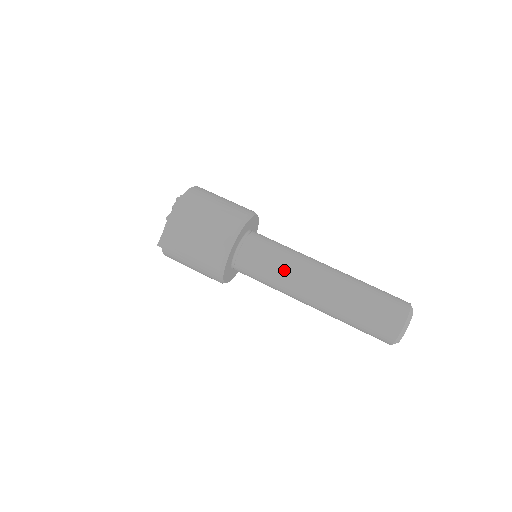
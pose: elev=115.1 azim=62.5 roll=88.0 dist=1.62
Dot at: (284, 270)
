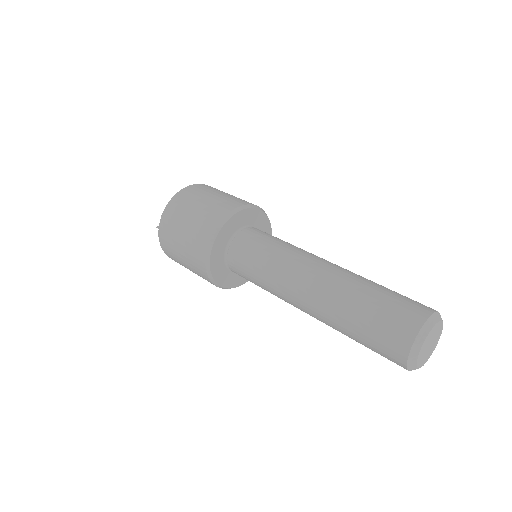
Dot at: (282, 252)
